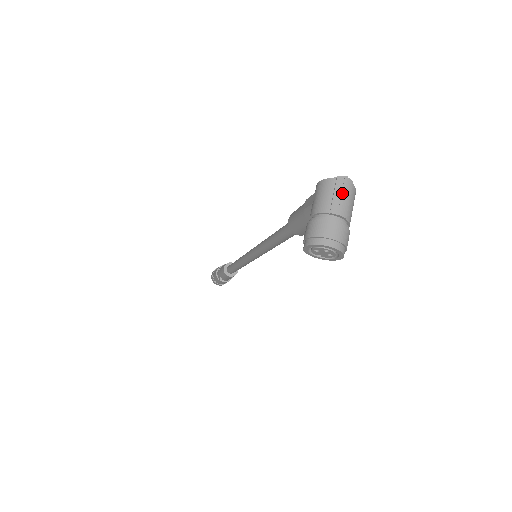
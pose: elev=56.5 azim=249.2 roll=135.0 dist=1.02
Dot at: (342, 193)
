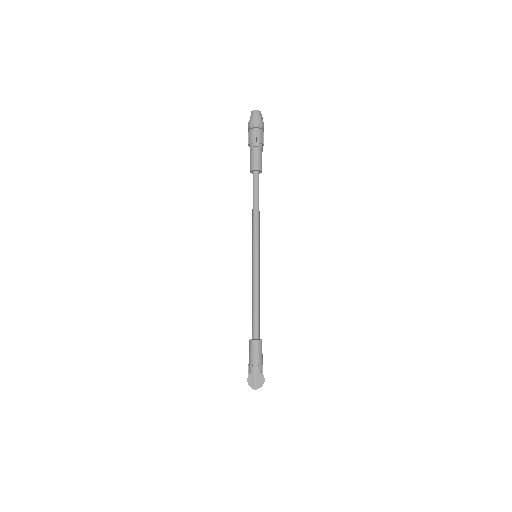
Dot at: occluded
